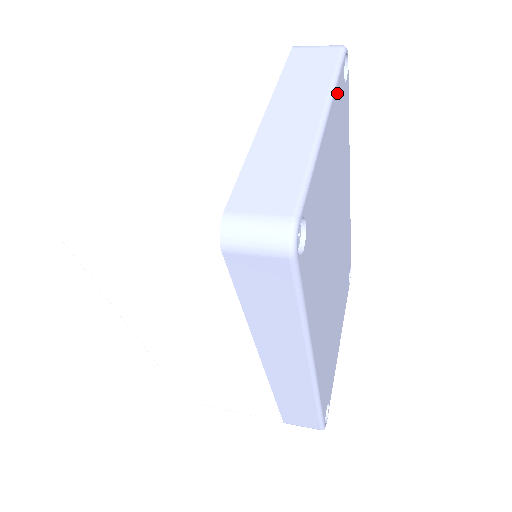
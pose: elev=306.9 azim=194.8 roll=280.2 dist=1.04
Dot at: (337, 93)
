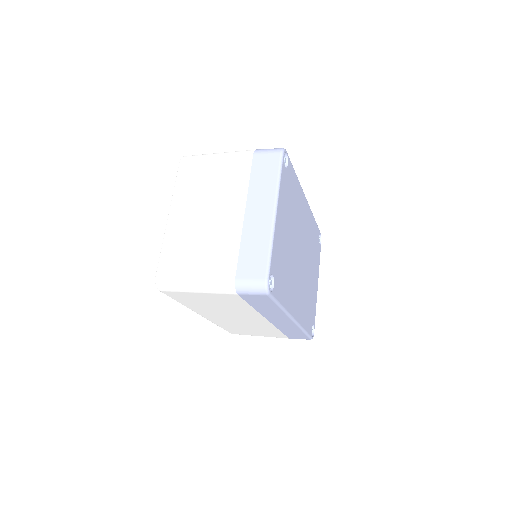
Dot at: (281, 186)
